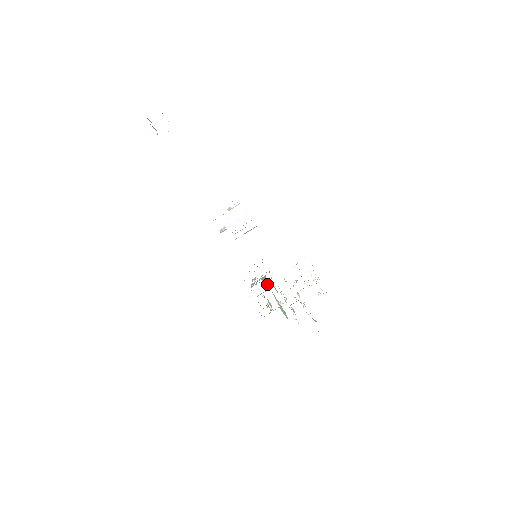
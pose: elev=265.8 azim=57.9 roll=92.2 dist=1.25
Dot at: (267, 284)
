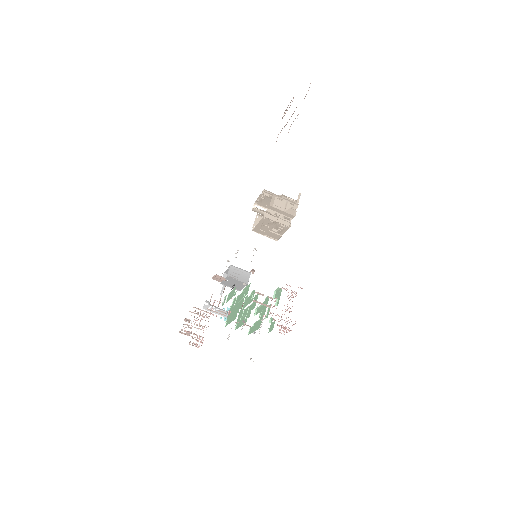
Dot at: (252, 271)
